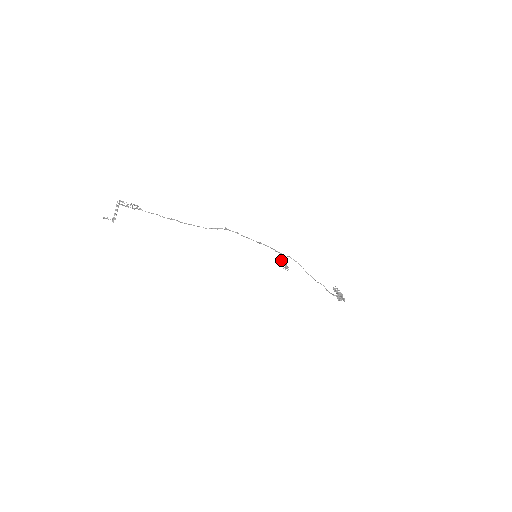
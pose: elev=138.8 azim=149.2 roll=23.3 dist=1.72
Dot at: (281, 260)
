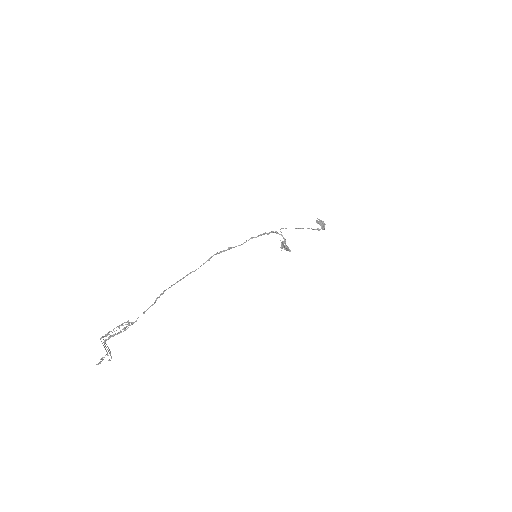
Dot at: occluded
